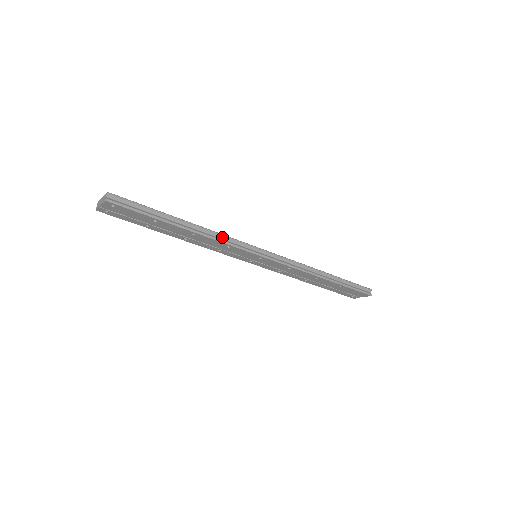
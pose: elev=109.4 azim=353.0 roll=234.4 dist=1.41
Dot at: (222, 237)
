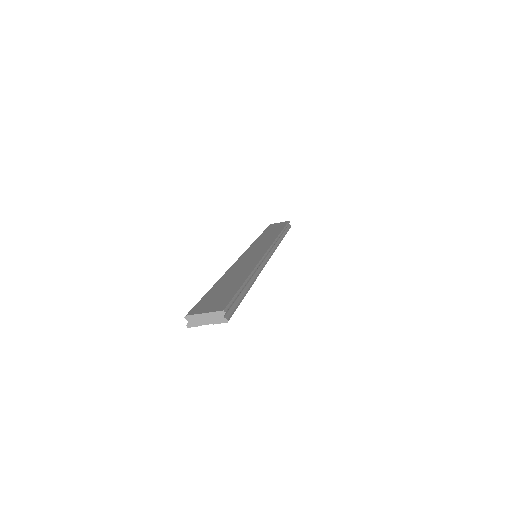
Dot at: (258, 266)
